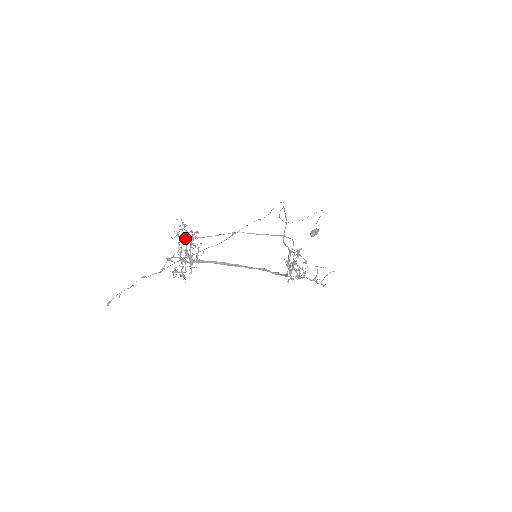
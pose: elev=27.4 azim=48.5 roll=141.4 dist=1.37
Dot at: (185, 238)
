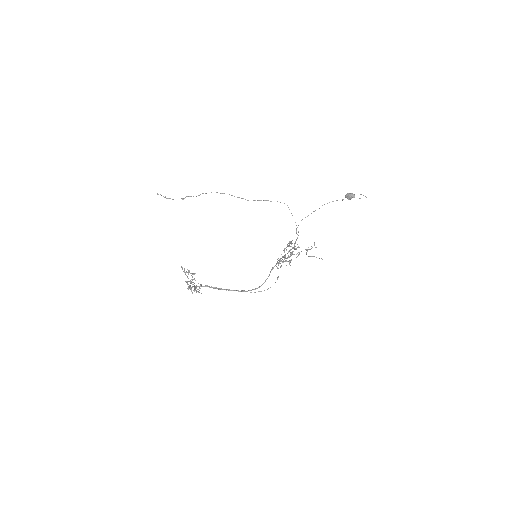
Dot at: occluded
